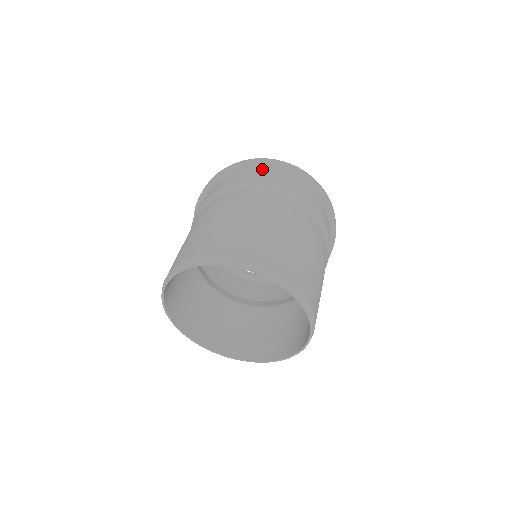
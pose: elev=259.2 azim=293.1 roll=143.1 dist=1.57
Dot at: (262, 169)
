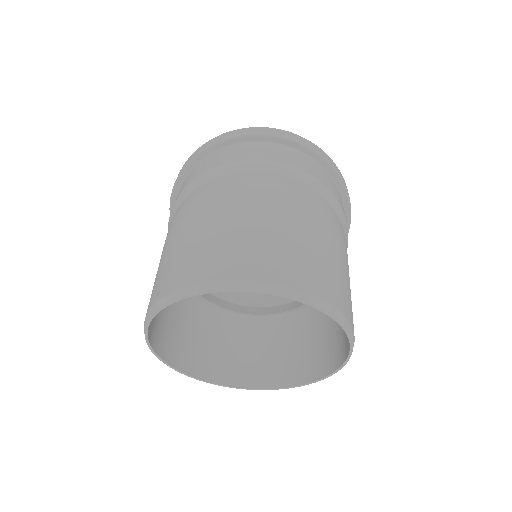
Dot at: (227, 147)
